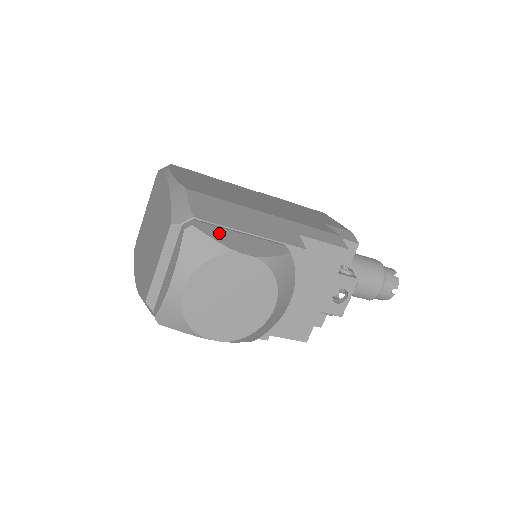
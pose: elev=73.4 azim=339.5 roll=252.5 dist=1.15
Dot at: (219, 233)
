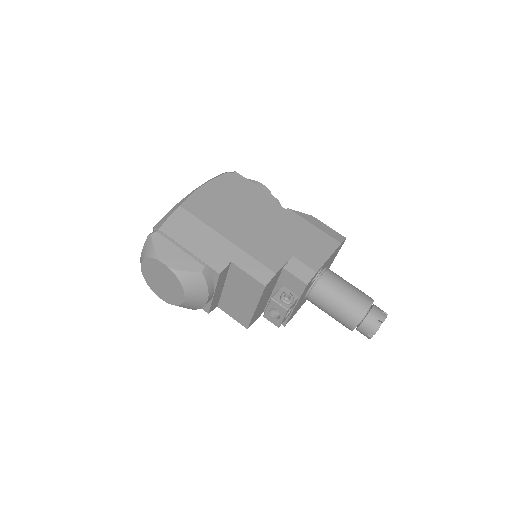
Dot at: (163, 244)
